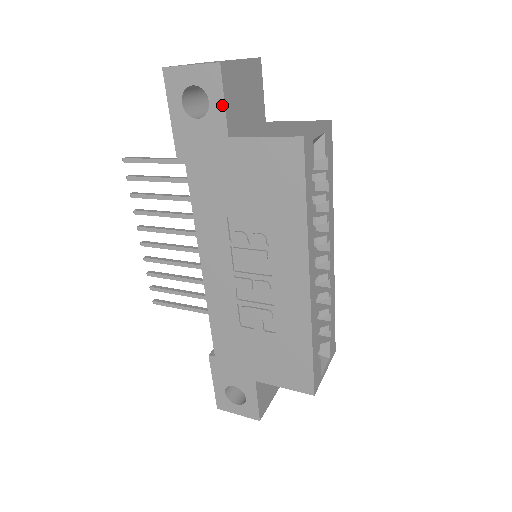
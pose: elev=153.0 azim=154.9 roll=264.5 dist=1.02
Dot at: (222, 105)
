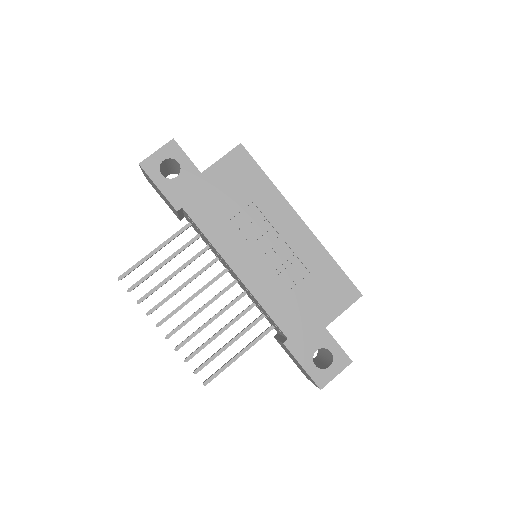
Dot at: (187, 159)
